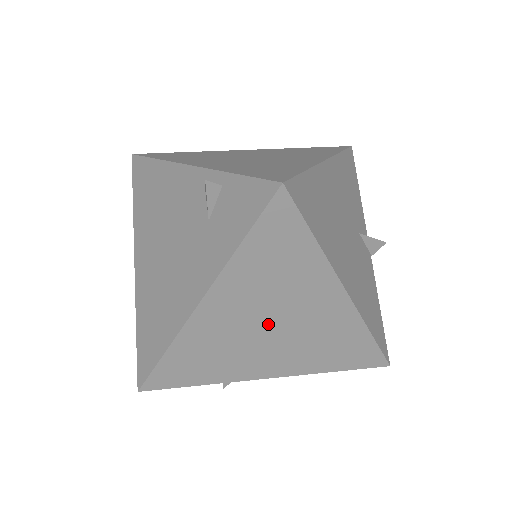
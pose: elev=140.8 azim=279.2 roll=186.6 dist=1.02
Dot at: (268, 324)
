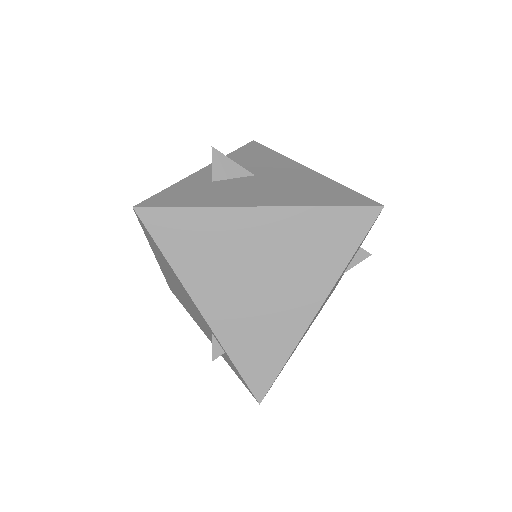
Dot at: occluded
